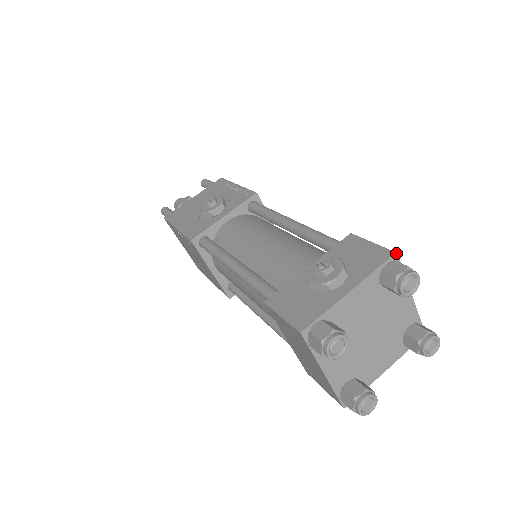
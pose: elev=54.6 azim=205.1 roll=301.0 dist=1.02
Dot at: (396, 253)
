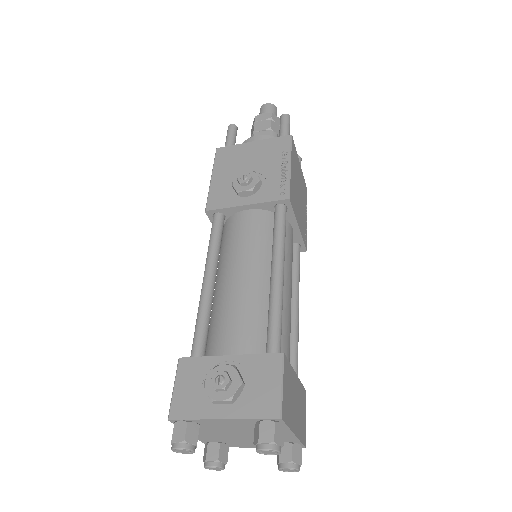
Dot at: (280, 419)
